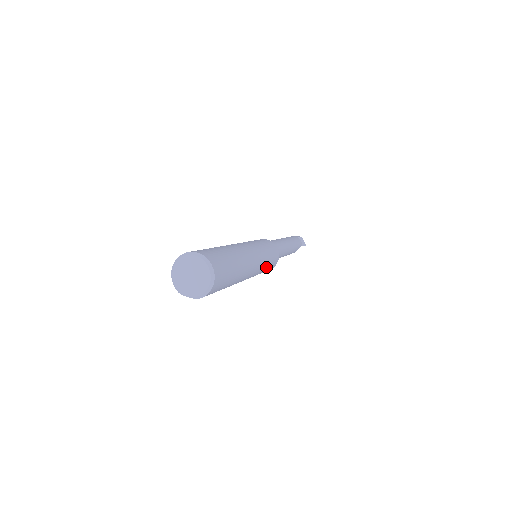
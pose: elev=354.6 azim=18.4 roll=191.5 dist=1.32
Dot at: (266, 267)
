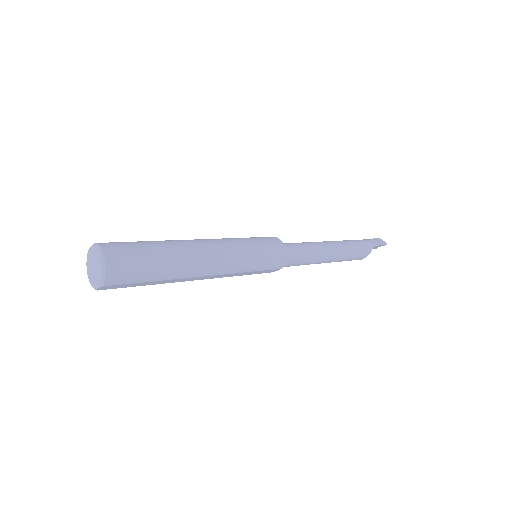
Dot at: (254, 257)
